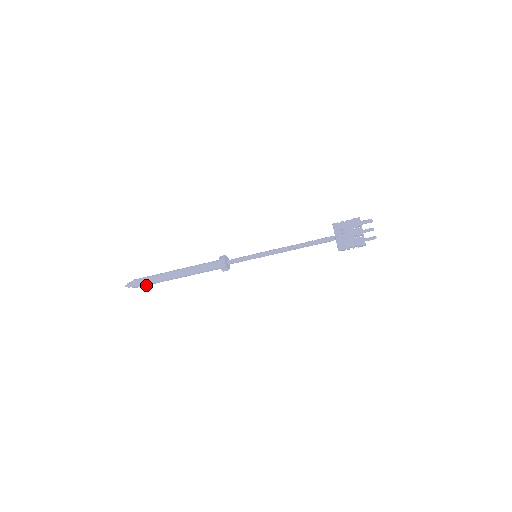
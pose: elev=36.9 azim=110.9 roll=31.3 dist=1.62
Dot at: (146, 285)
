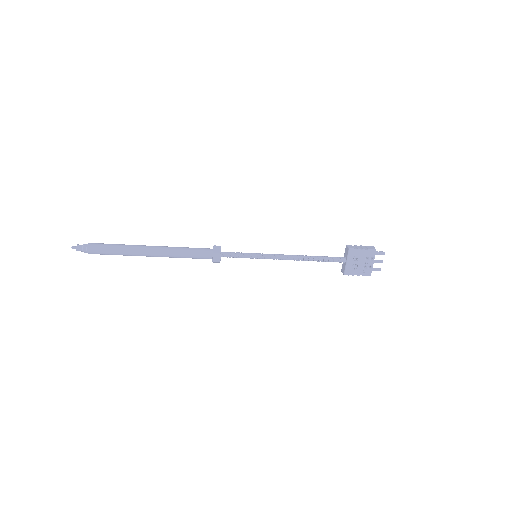
Dot at: (105, 254)
